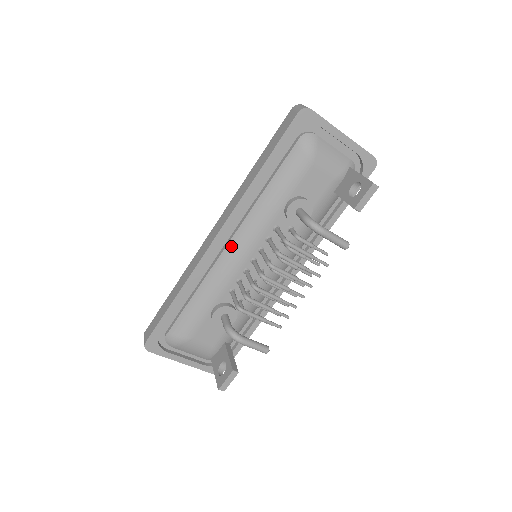
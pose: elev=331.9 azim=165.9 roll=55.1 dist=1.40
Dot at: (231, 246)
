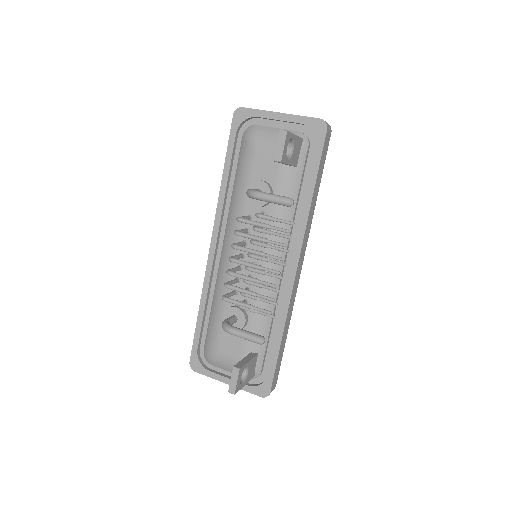
Dot at: (223, 249)
